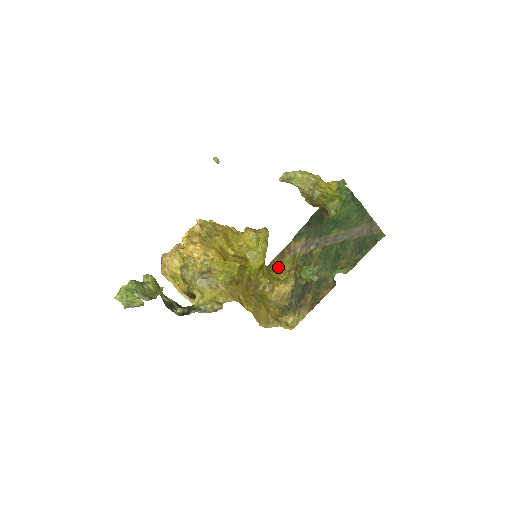
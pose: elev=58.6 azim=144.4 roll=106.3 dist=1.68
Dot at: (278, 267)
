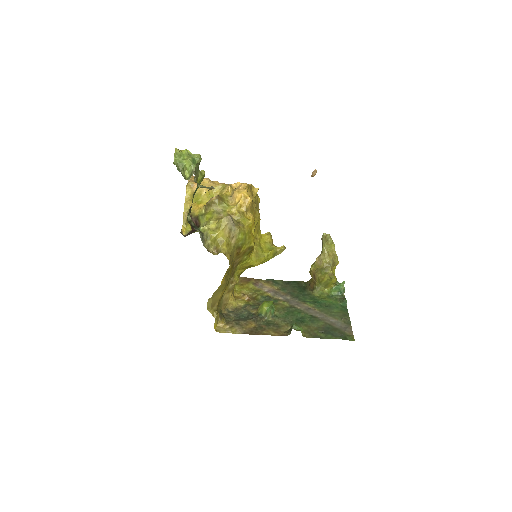
Dot at: (236, 284)
